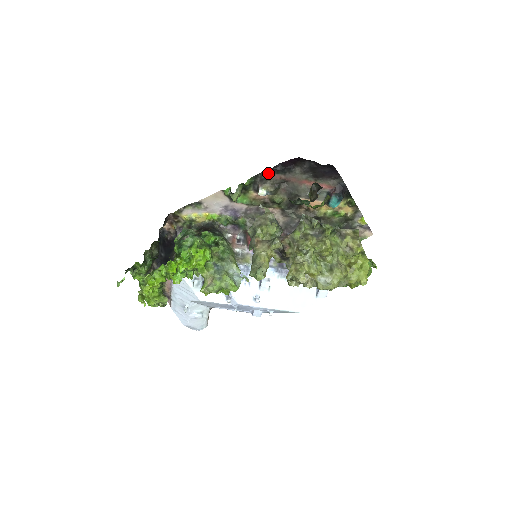
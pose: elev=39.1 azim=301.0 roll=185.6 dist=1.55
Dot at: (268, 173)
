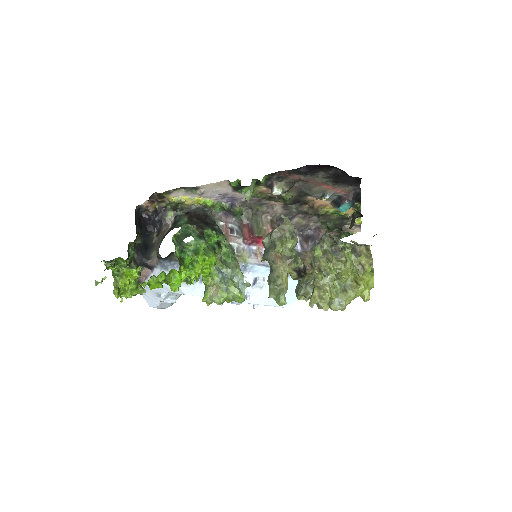
Dot at: (288, 173)
